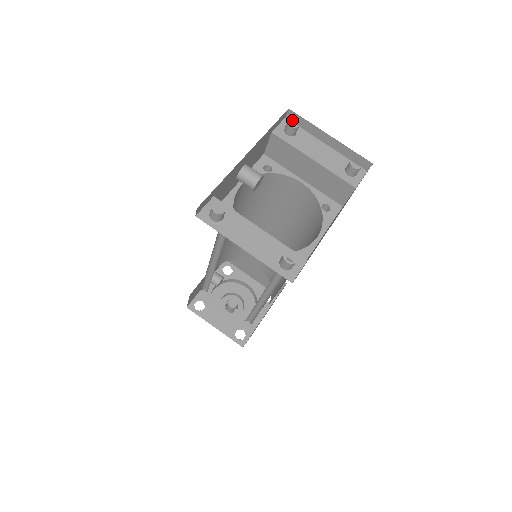
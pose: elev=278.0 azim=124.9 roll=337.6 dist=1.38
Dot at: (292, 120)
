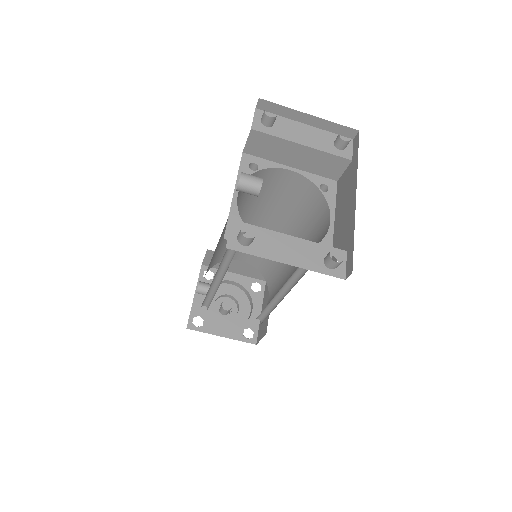
Dot at: (264, 109)
